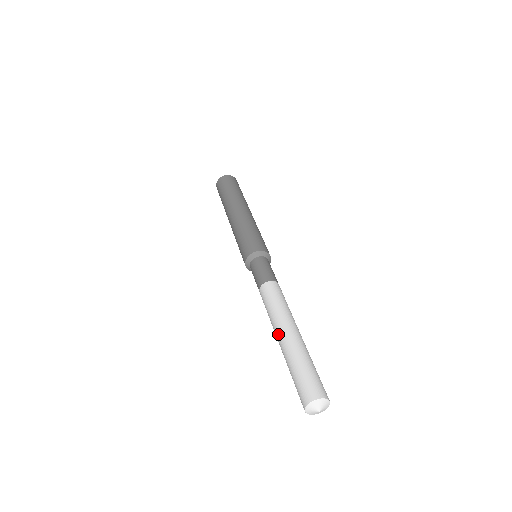
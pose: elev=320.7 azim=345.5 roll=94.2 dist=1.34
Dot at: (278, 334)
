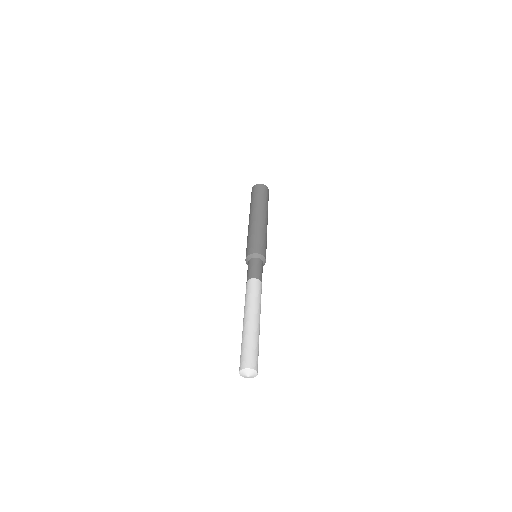
Dot at: (251, 315)
